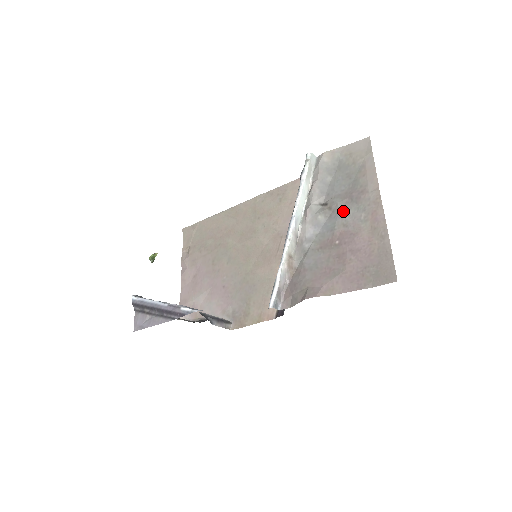
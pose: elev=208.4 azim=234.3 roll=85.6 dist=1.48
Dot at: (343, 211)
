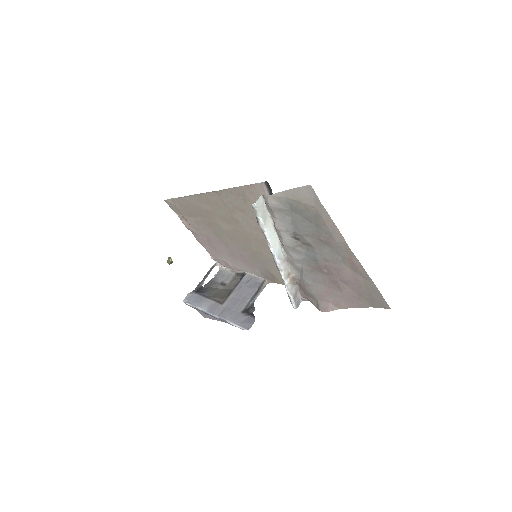
Dot at: (318, 250)
